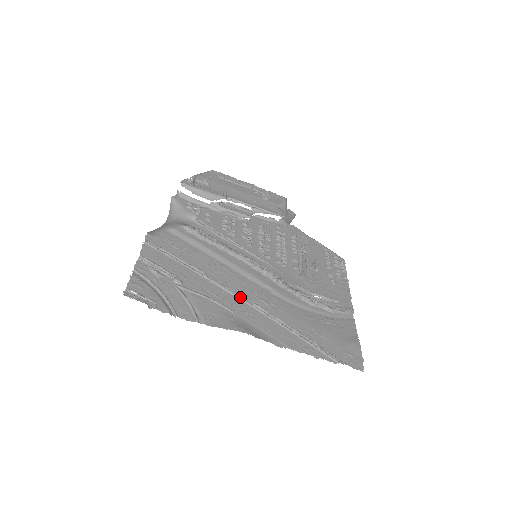
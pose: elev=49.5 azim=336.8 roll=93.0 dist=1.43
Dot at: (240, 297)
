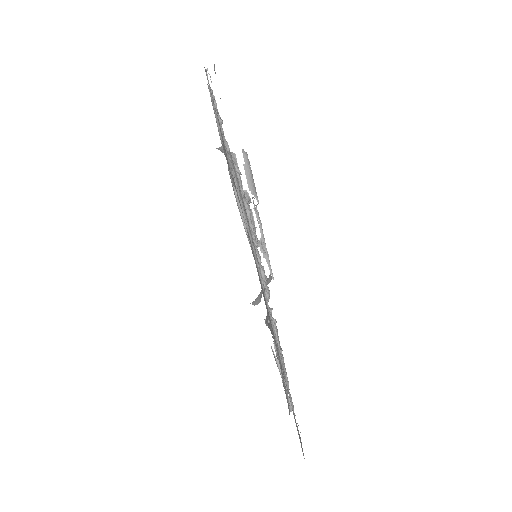
Dot at: occluded
